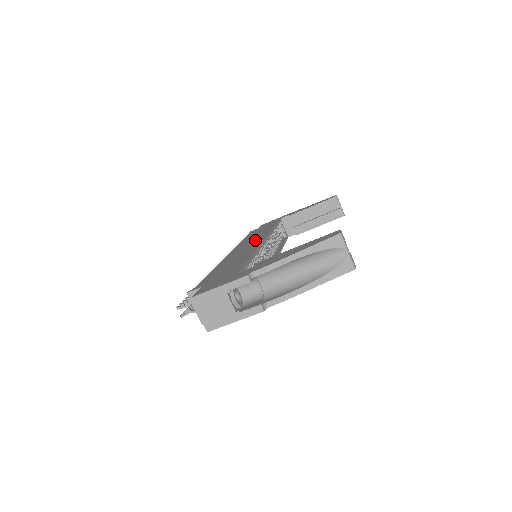
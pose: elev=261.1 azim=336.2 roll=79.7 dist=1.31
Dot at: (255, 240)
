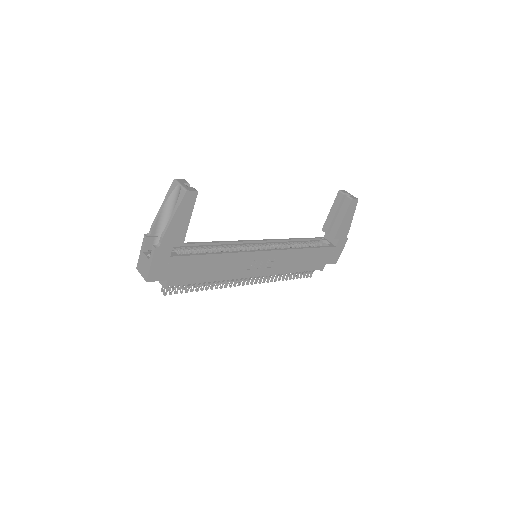
Dot at: occluded
